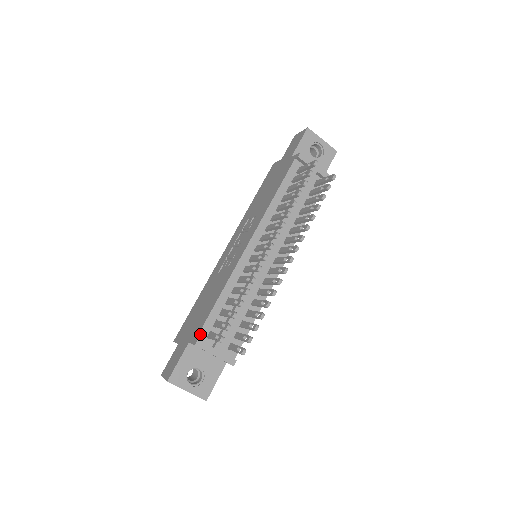
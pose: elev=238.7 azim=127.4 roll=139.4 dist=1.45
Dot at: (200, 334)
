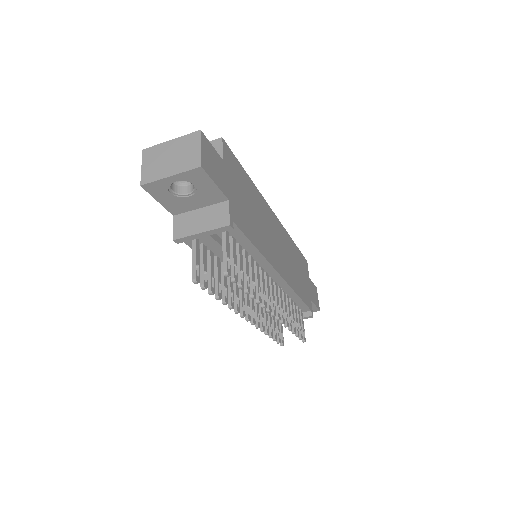
Dot at: occluded
